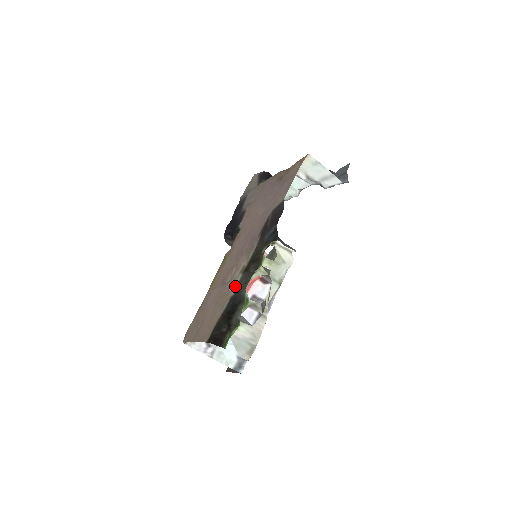
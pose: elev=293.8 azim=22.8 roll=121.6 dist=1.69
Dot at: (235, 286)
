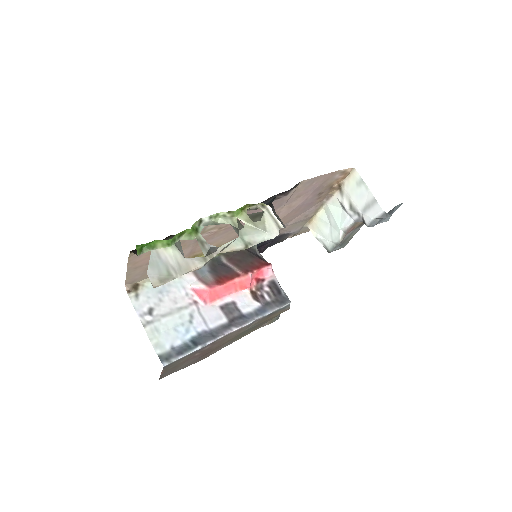
Dot at: occluded
